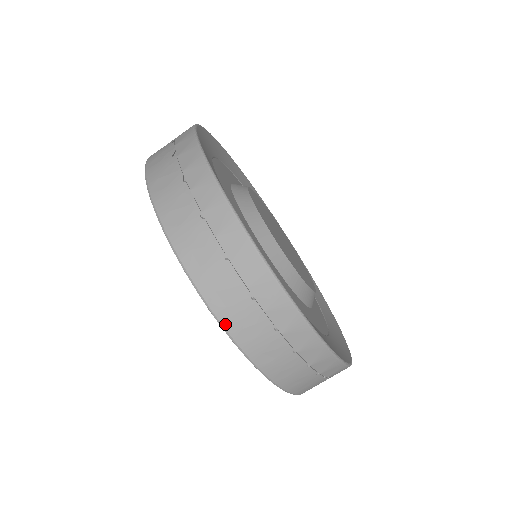
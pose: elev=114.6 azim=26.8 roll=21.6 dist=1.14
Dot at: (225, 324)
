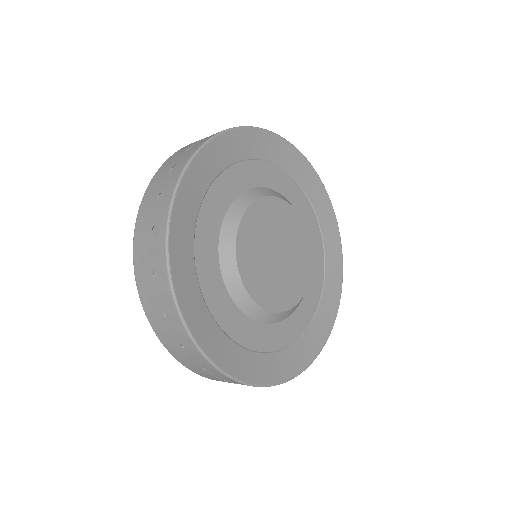
Dot at: (189, 369)
